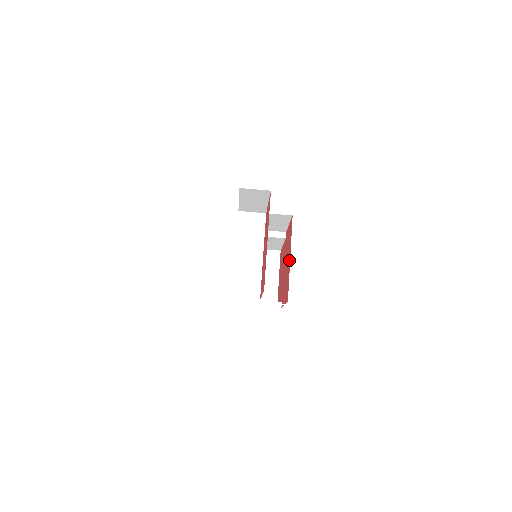
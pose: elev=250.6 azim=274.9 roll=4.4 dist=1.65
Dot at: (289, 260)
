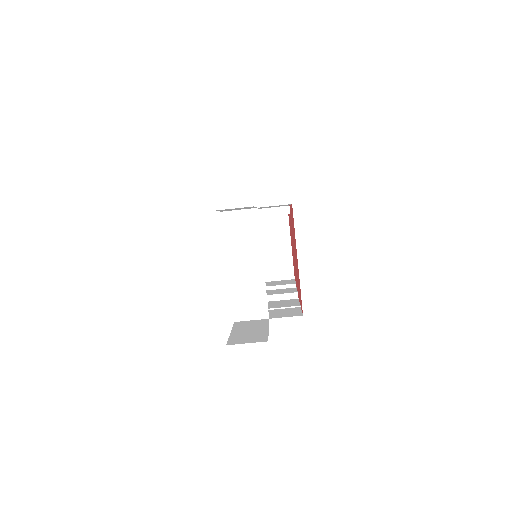
Dot at: (297, 261)
